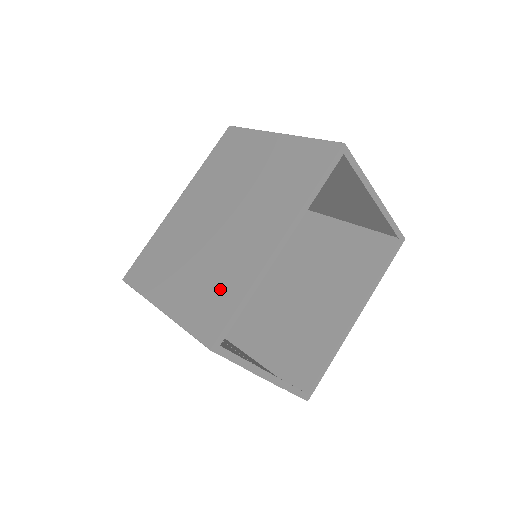
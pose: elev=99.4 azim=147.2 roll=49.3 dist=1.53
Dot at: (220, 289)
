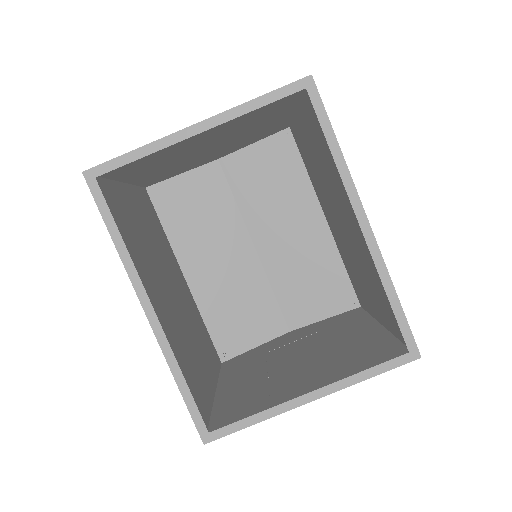
Dot at: occluded
